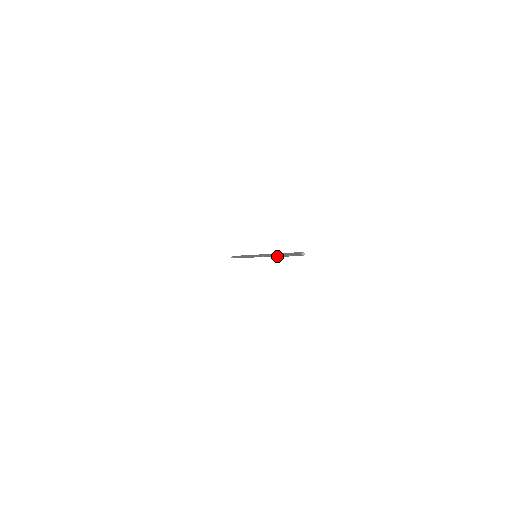
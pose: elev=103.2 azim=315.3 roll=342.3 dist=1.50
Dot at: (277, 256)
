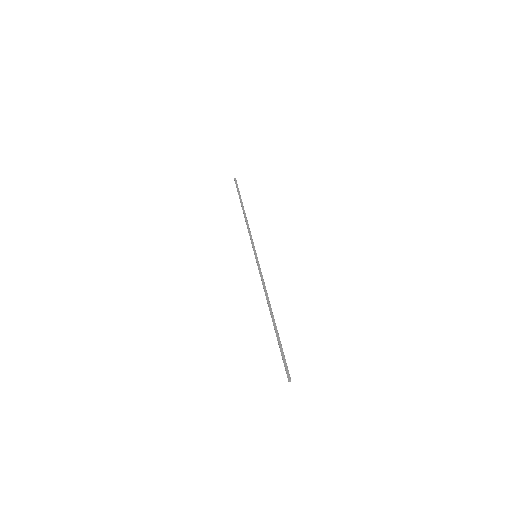
Dot at: (273, 318)
